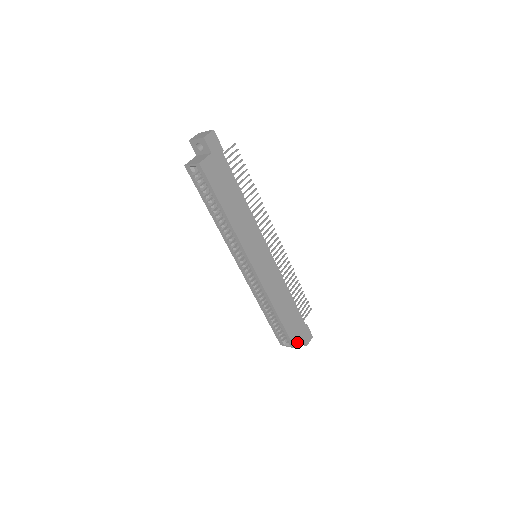
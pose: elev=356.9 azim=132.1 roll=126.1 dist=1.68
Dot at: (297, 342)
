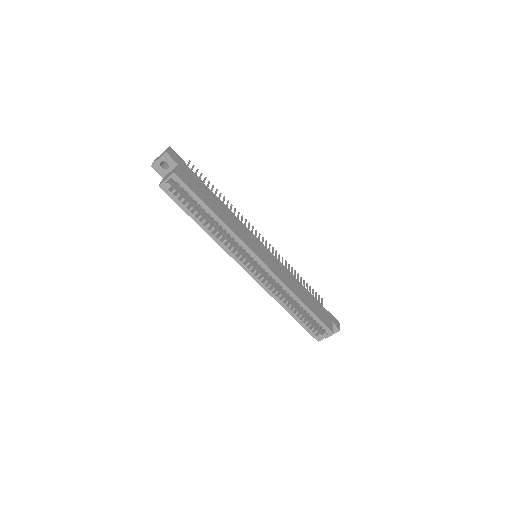
Dot at: (331, 327)
